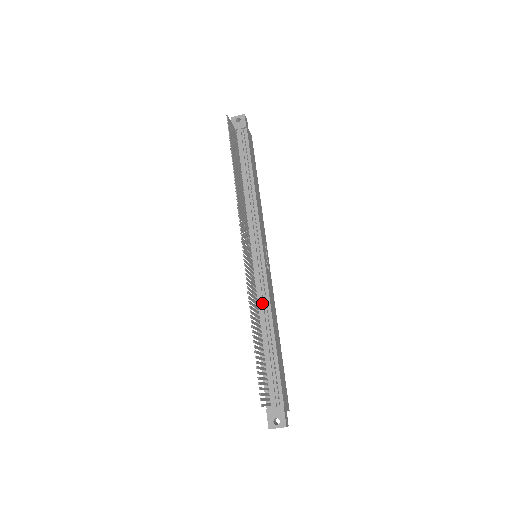
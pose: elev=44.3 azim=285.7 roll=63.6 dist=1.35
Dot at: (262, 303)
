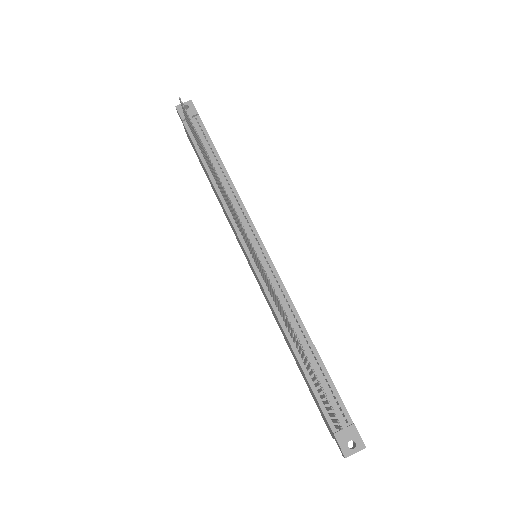
Dot at: (285, 307)
